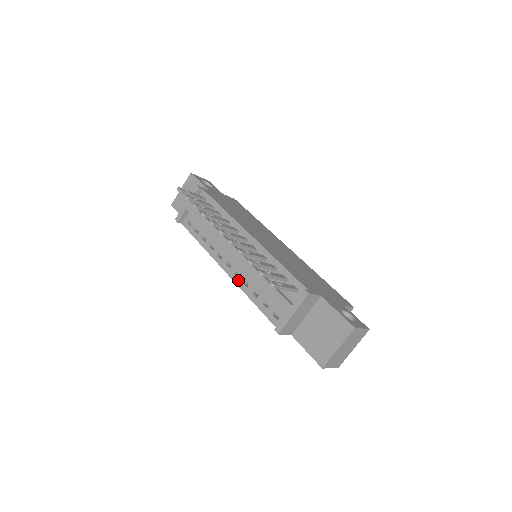
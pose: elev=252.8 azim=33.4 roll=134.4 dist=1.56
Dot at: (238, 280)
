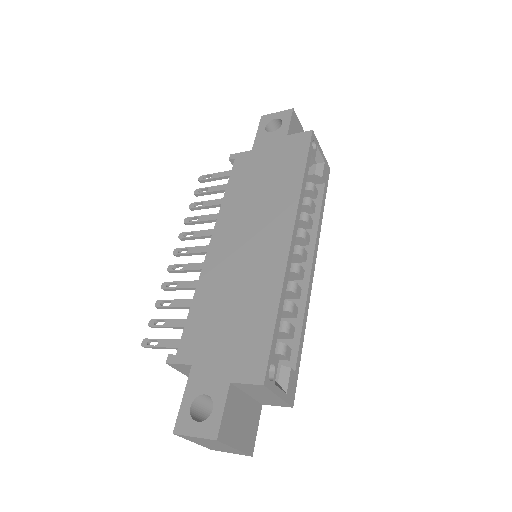
Dot at: occluded
